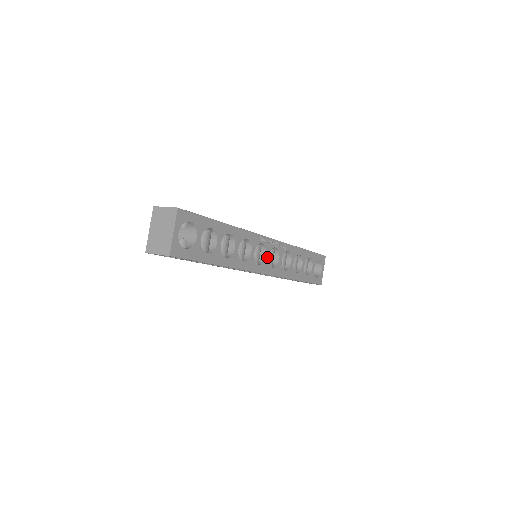
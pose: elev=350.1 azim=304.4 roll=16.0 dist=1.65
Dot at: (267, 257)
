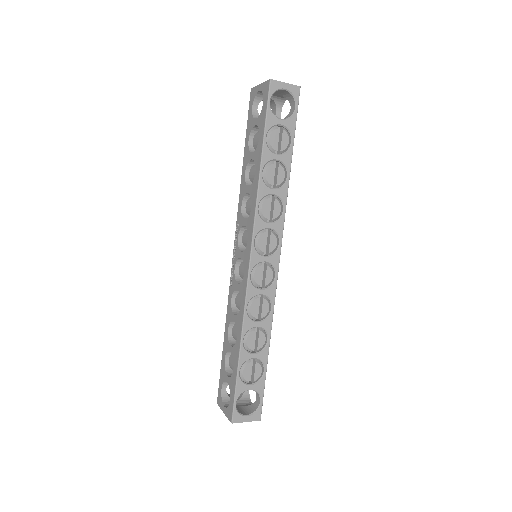
Dot at: occluded
